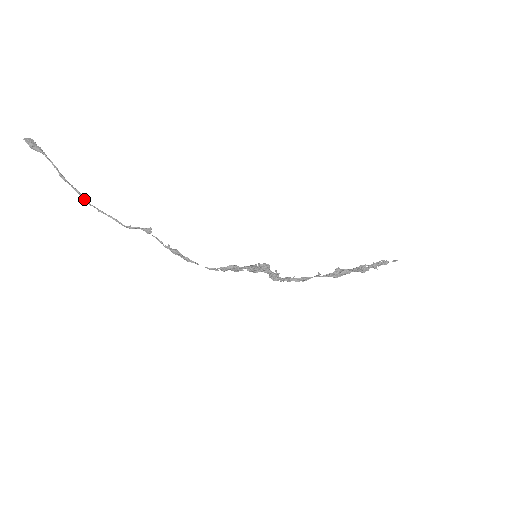
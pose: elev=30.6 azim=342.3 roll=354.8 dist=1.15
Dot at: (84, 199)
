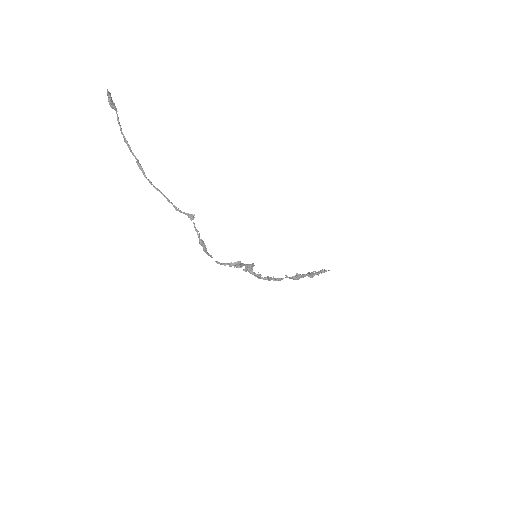
Dot at: (143, 171)
